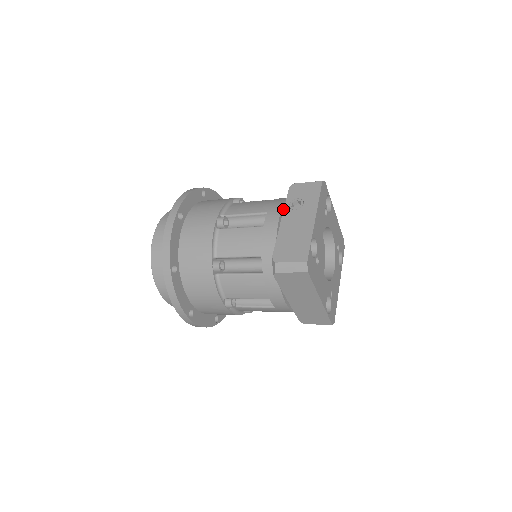
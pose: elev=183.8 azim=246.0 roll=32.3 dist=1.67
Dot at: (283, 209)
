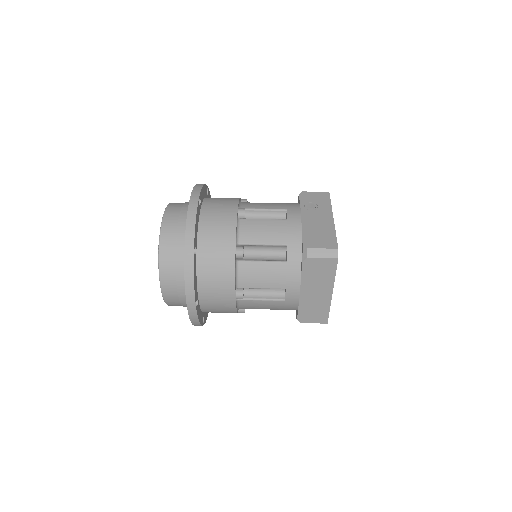
Dot at: occluded
